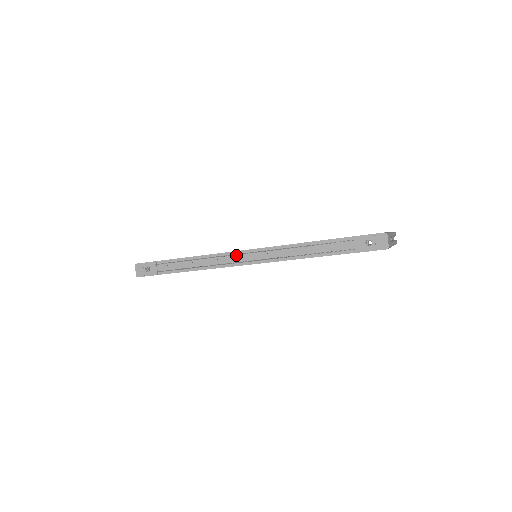
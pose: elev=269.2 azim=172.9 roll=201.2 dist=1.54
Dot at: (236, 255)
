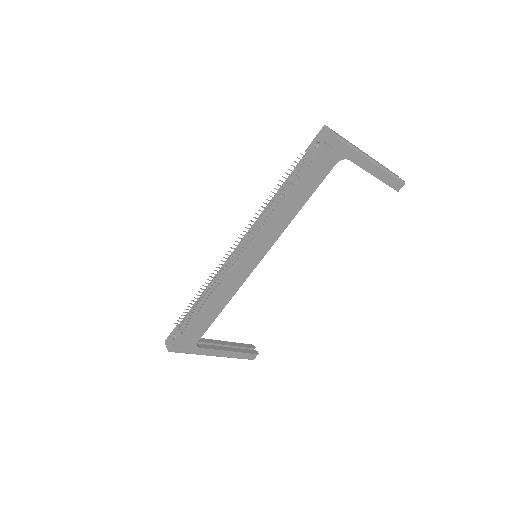
Dot at: (231, 259)
